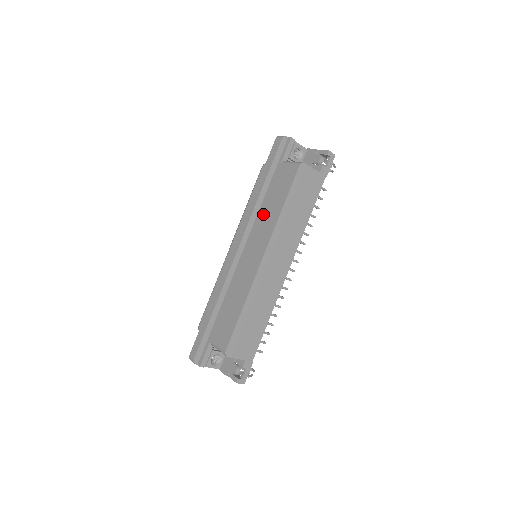
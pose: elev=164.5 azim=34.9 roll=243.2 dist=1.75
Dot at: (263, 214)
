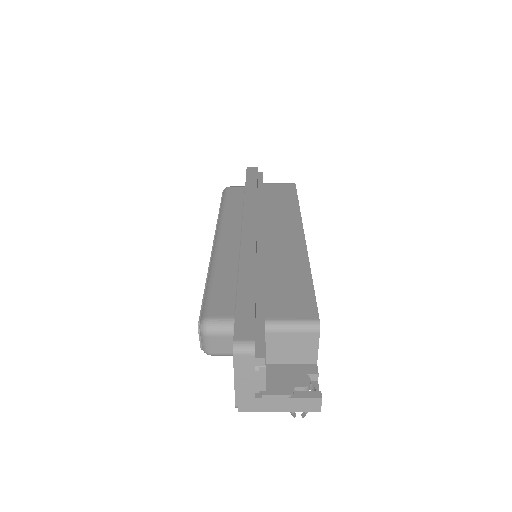
Dot at: (269, 209)
